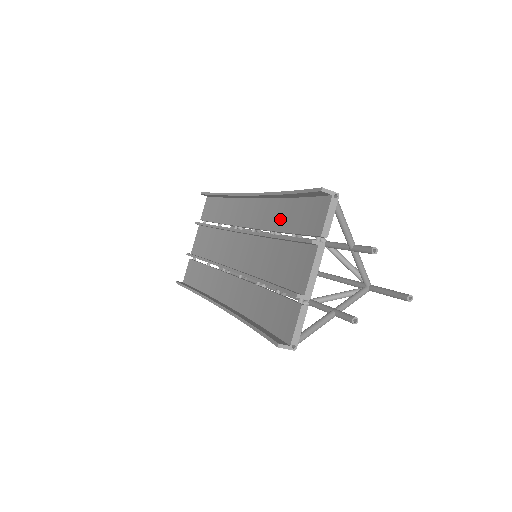
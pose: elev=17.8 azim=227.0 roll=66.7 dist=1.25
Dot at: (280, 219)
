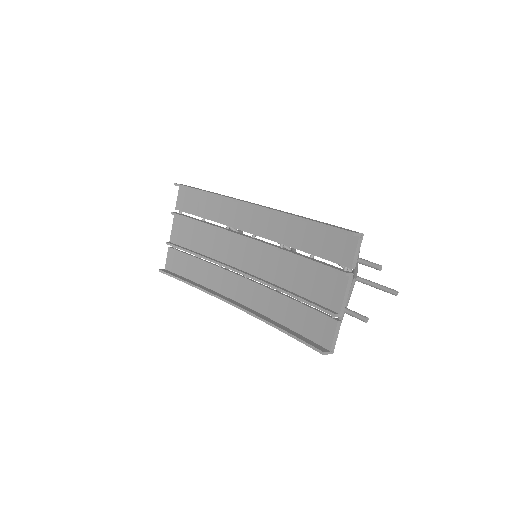
Dot at: (293, 236)
